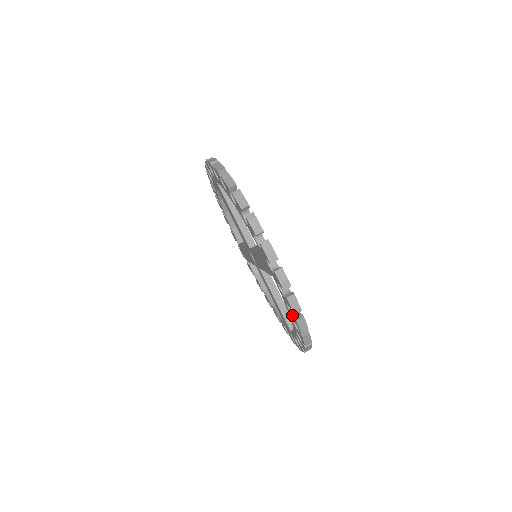
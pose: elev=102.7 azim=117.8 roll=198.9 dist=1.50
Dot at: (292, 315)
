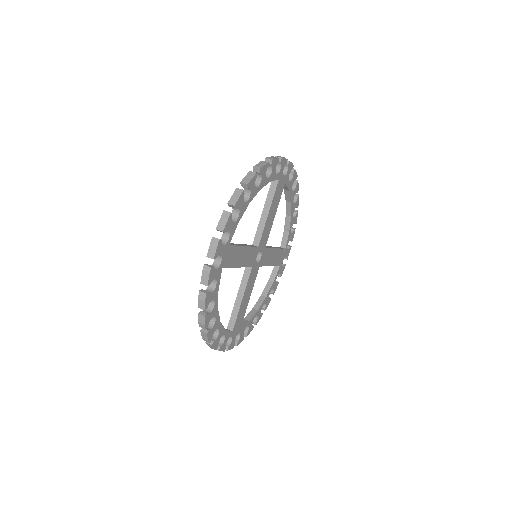
Dot at: occluded
